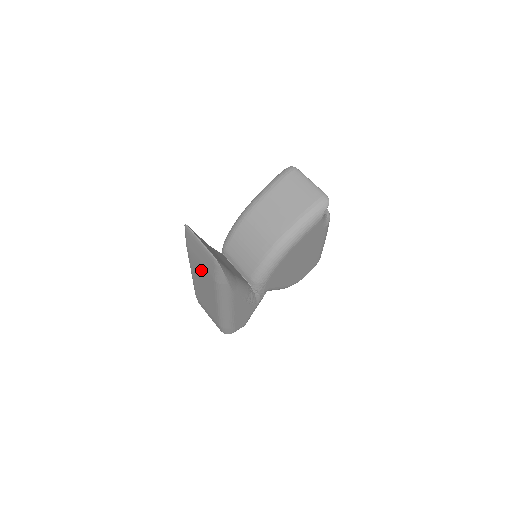
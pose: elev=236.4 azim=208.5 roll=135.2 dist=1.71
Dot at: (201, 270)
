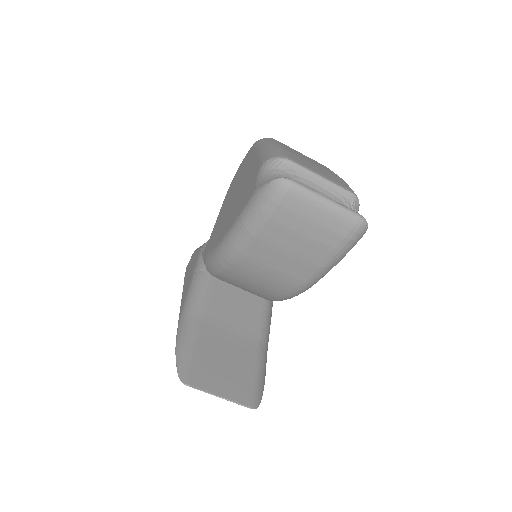
Dot at: occluded
